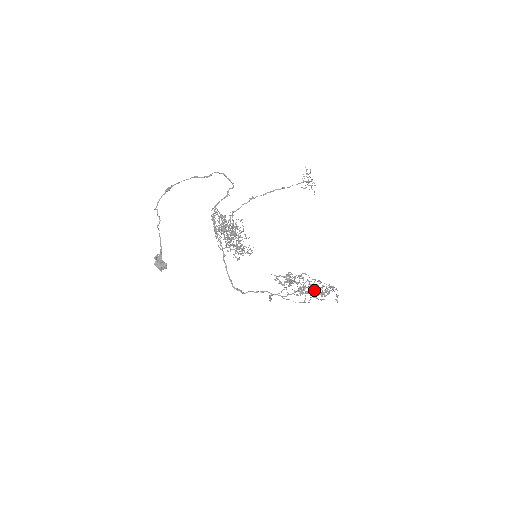
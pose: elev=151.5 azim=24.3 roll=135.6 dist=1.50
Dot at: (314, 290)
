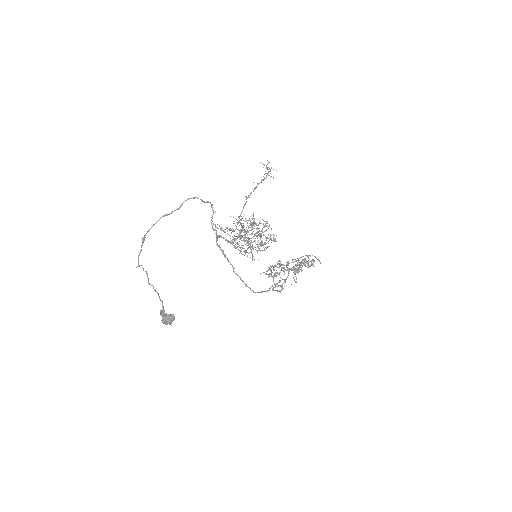
Dot at: (306, 262)
